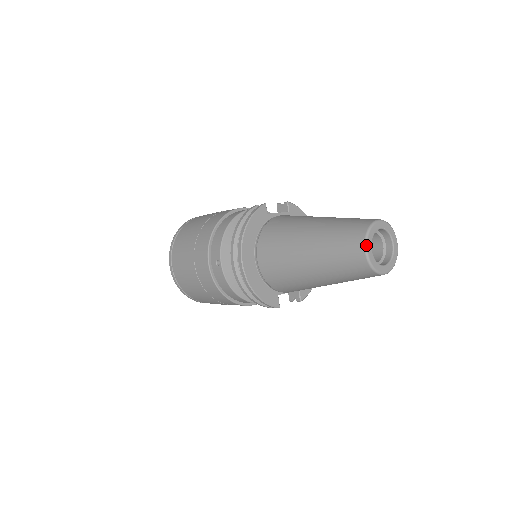
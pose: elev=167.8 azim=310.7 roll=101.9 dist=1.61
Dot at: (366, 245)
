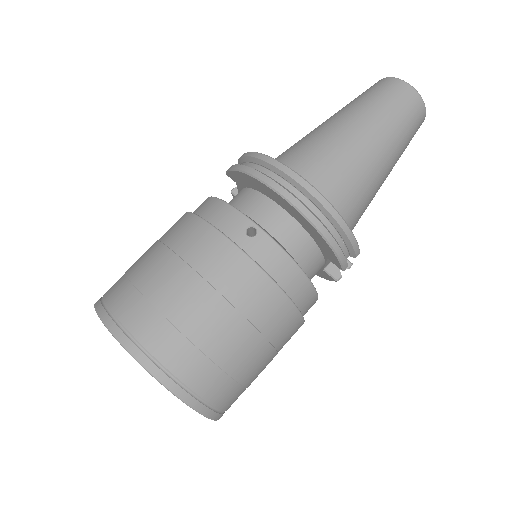
Dot at: (403, 80)
